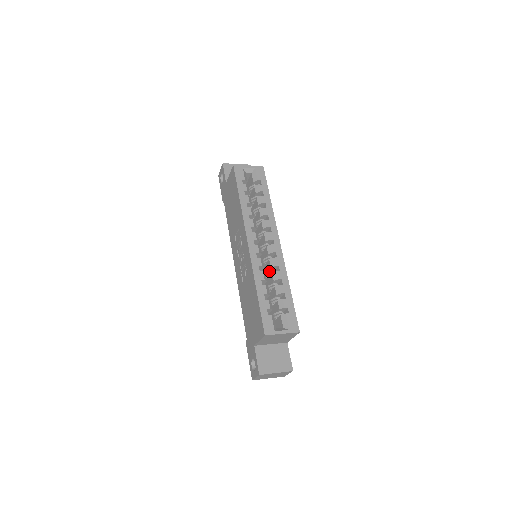
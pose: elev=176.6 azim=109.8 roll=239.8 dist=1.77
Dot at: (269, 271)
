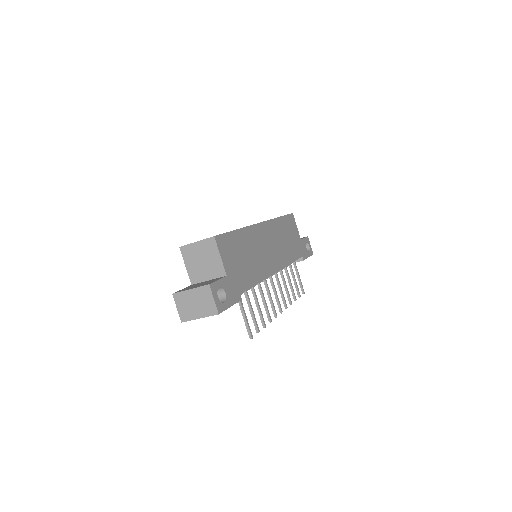
Dot at: occluded
